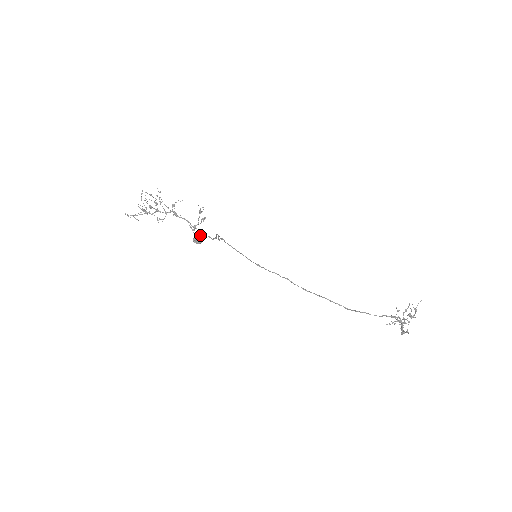
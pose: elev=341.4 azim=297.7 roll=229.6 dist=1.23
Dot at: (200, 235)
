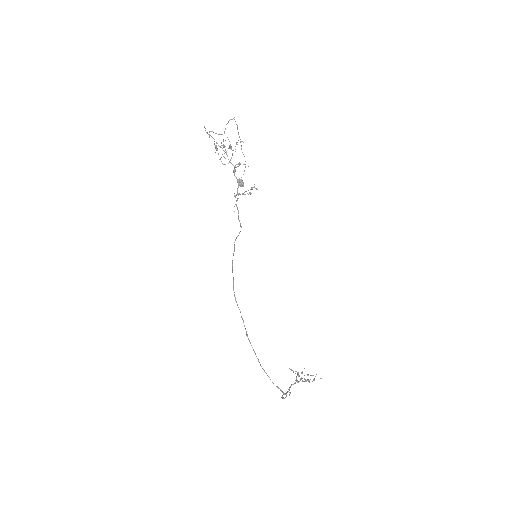
Dot at: (236, 204)
